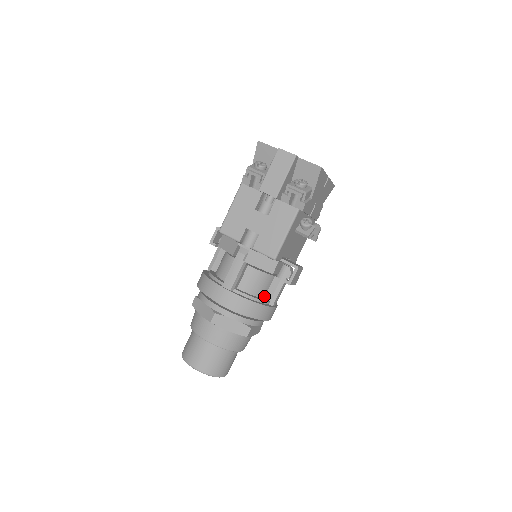
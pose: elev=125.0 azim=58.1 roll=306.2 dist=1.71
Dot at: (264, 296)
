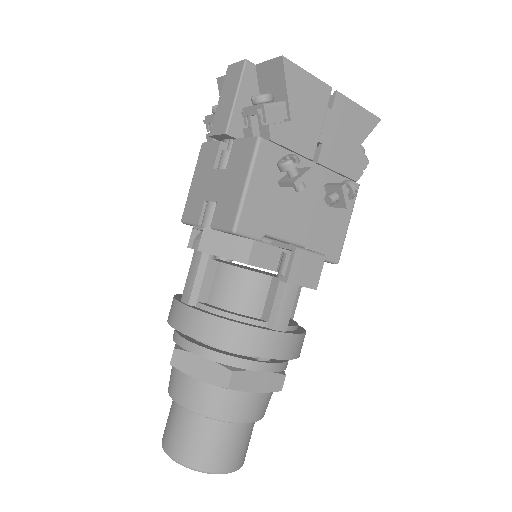
Dot at: (259, 314)
